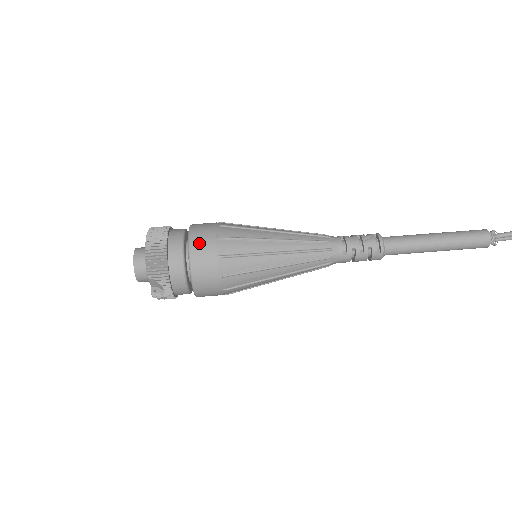
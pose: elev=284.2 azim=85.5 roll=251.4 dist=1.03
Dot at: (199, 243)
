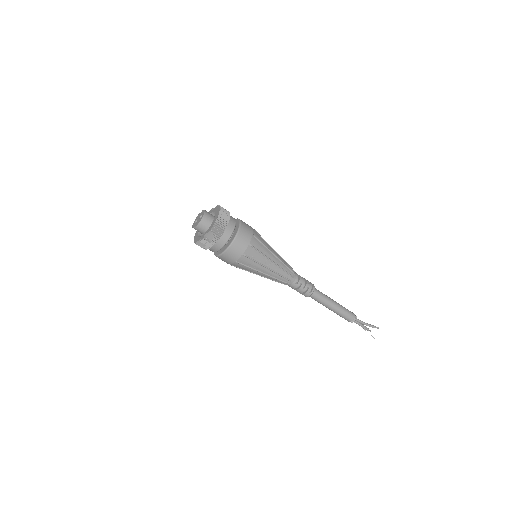
Dot at: (244, 231)
